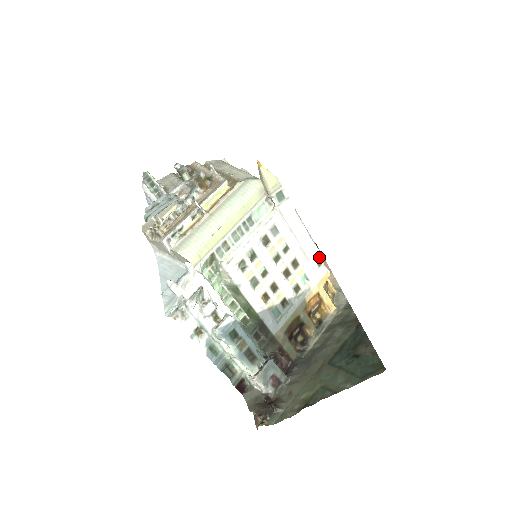
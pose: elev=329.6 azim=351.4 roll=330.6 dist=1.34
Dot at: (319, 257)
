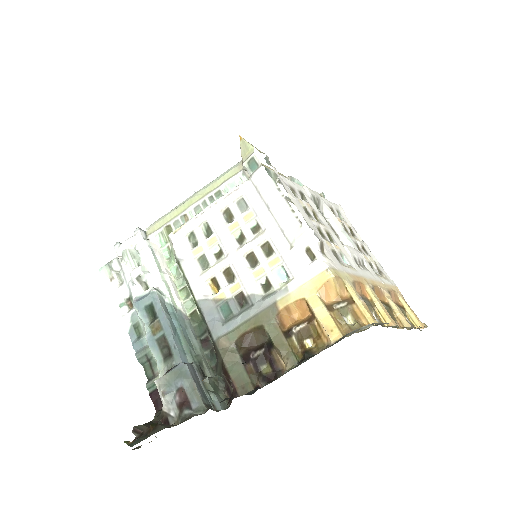
Dot at: (307, 243)
